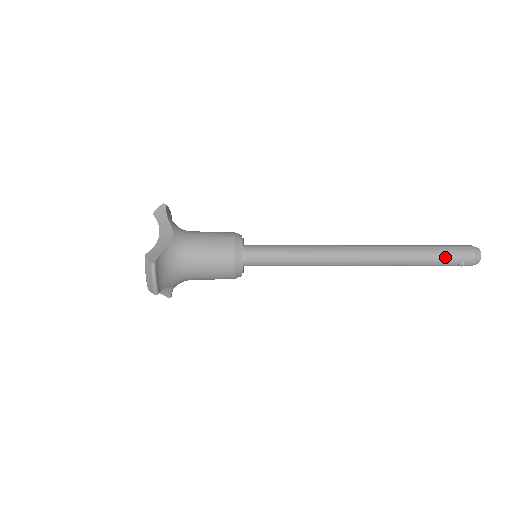
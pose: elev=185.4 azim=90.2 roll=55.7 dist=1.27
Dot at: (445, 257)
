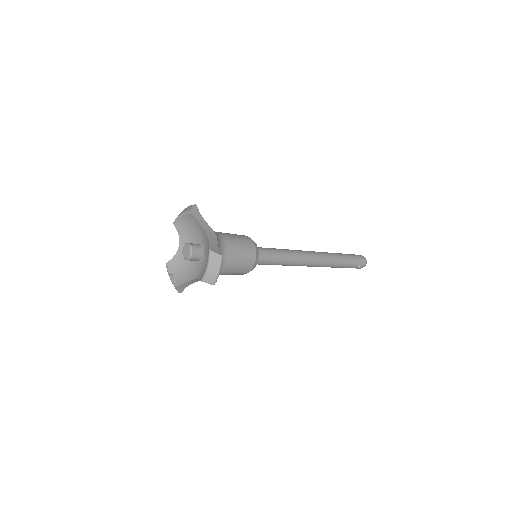
Dot at: (354, 262)
